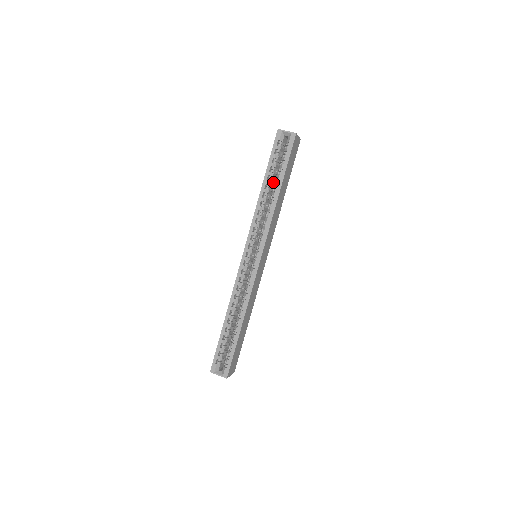
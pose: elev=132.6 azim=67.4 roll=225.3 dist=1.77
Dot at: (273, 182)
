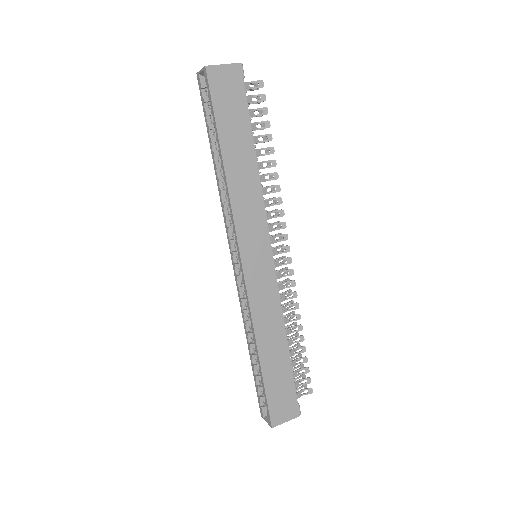
Dot at: occluded
